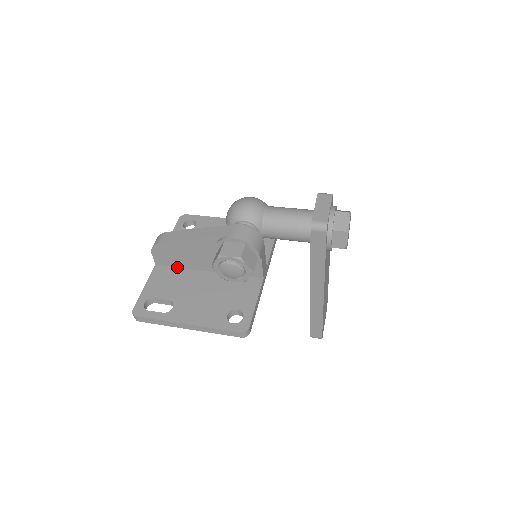
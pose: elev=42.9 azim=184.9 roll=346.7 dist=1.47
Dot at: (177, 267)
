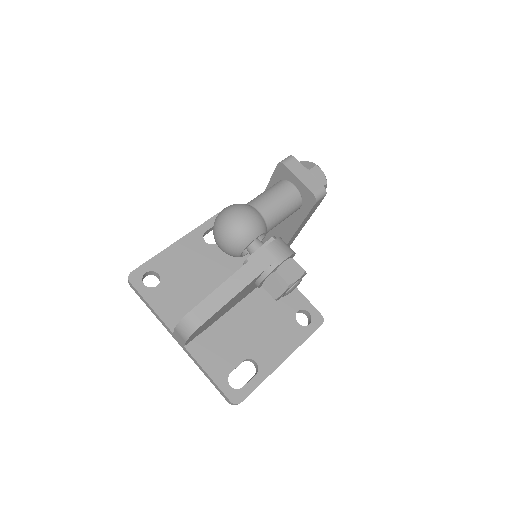
Dot at: (206, 329)
